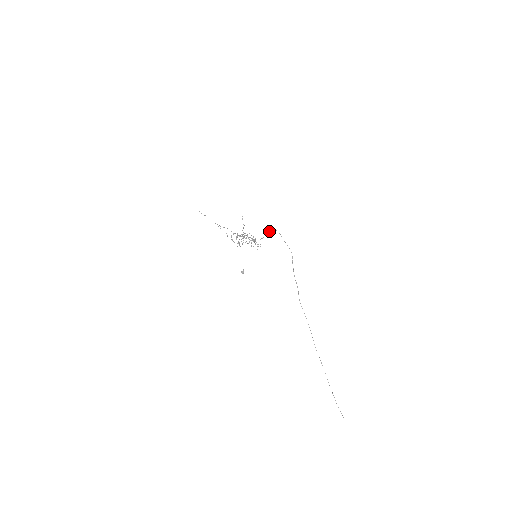
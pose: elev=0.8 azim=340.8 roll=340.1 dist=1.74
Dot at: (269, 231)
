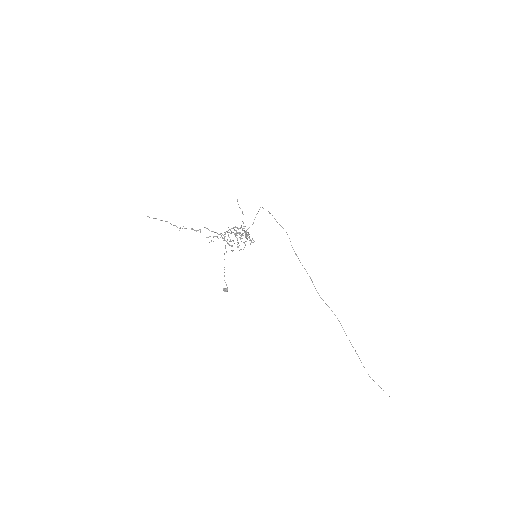
Dot at: (256, 214)
